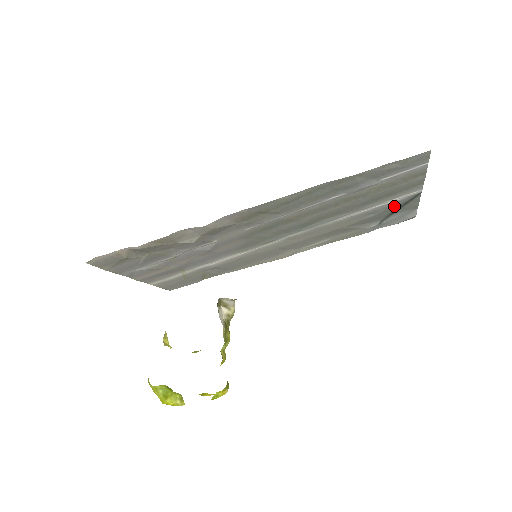
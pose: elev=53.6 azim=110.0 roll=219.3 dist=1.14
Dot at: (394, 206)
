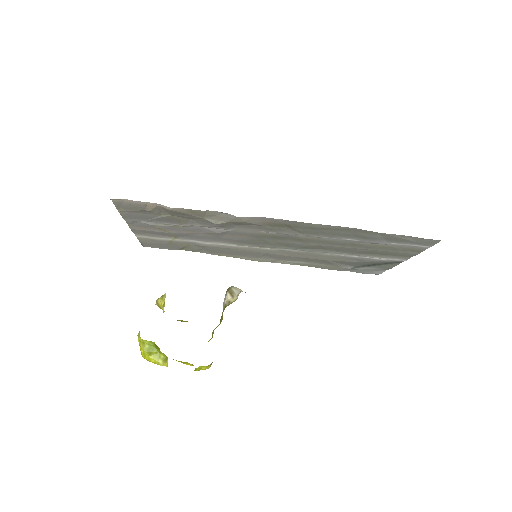
Dot at: (376, 262)
